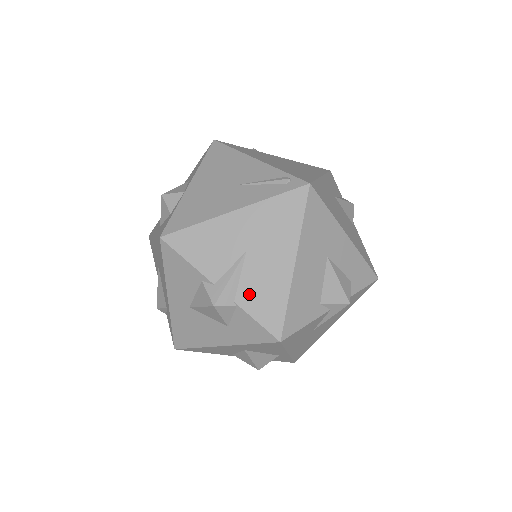
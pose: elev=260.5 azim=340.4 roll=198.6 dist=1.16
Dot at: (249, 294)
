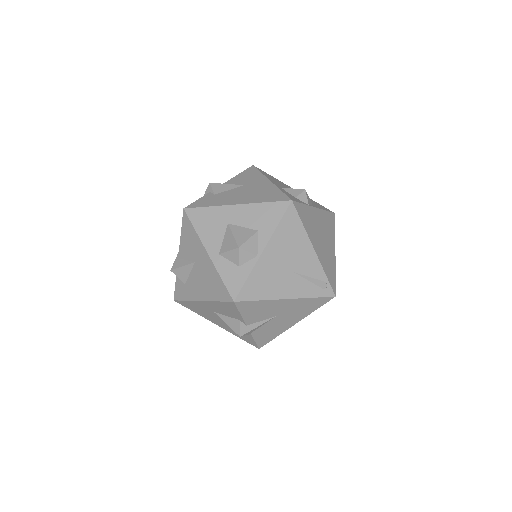
Dot at: (261, 332)
